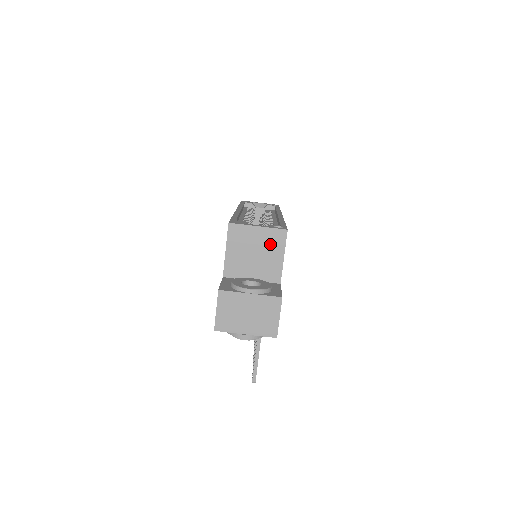
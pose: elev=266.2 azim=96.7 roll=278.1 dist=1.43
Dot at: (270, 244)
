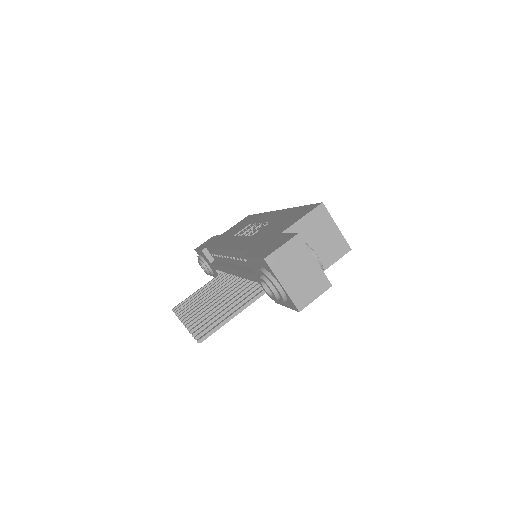
Dot at: (332, 246)
